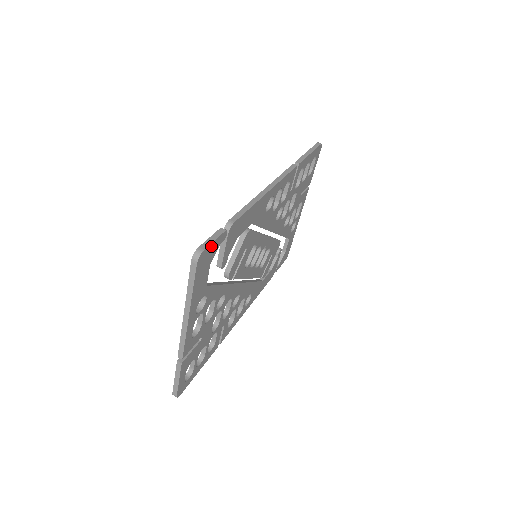
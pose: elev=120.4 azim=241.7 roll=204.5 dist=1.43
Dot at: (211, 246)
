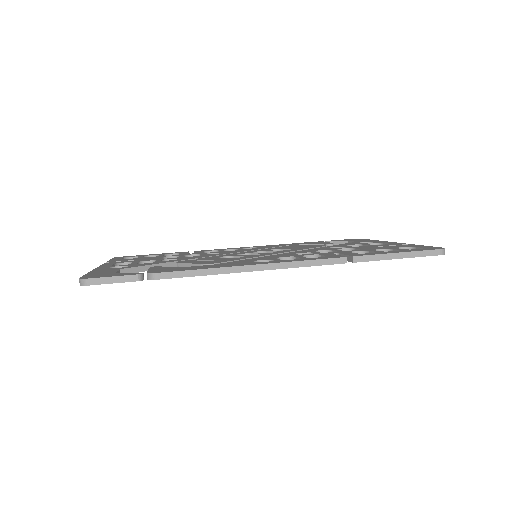
Dot at: (107, 283)
